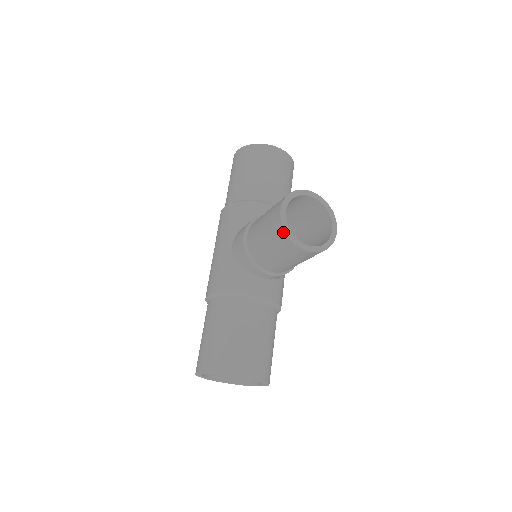
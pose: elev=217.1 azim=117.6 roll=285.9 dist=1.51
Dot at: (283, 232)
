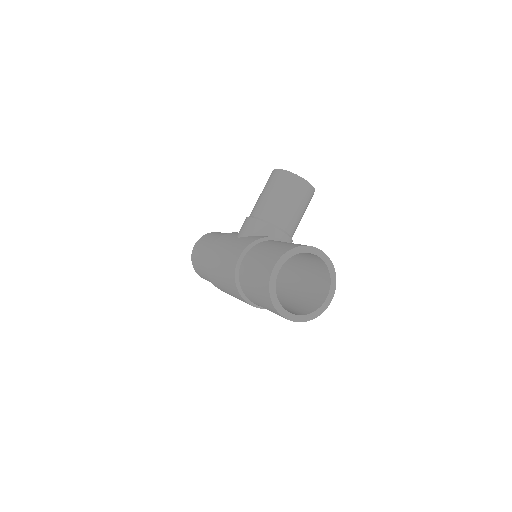
Dot at: (285, 172)
